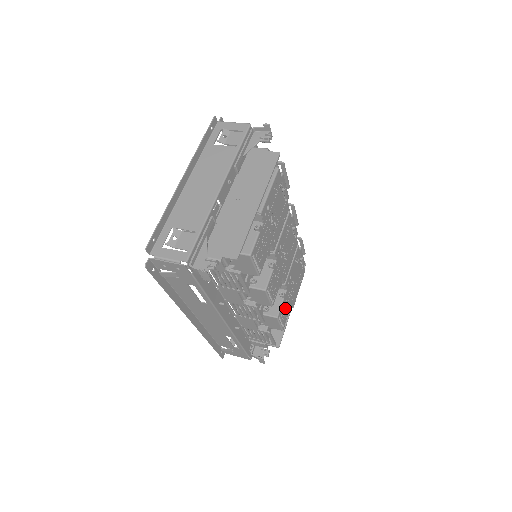
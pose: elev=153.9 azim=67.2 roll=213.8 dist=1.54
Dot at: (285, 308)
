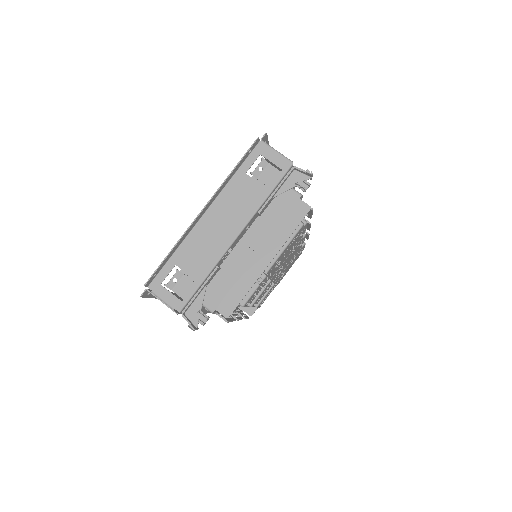
Dot at: (268, 294)
